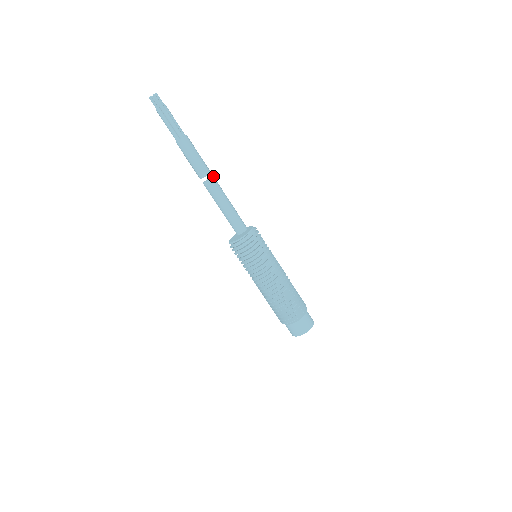
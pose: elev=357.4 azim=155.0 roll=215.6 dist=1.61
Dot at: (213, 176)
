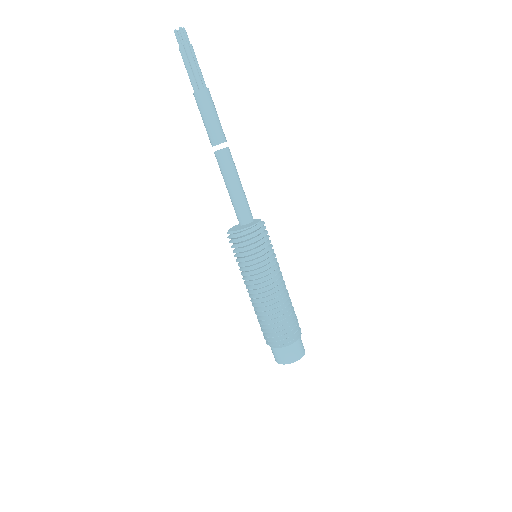
Dot at: occluded
